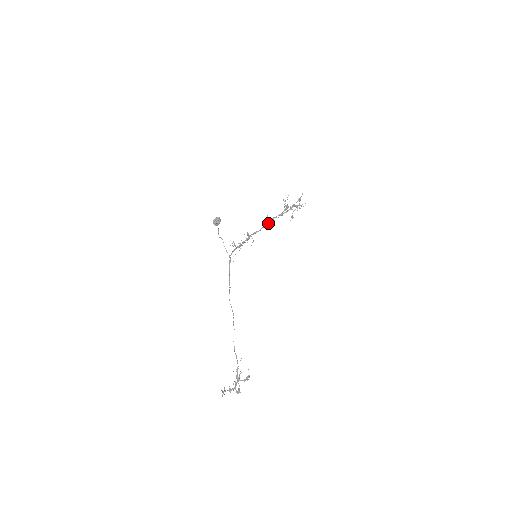
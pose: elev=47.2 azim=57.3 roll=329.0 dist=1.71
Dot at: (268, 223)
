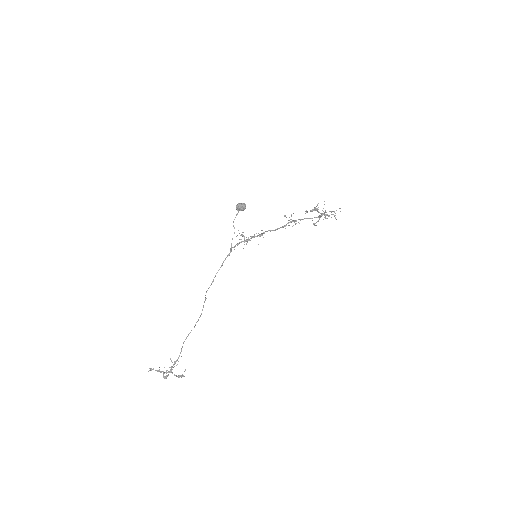
Dot at: (288, 225)
